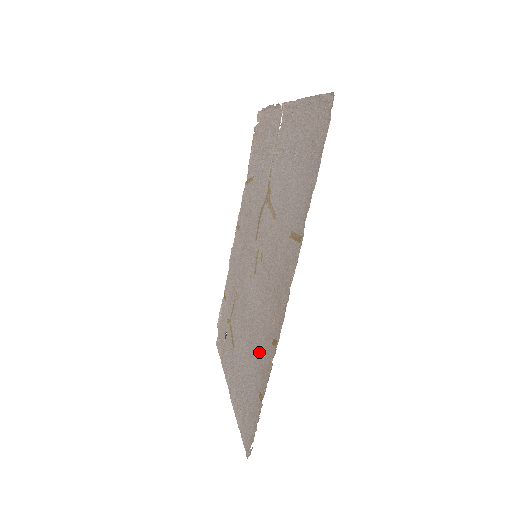
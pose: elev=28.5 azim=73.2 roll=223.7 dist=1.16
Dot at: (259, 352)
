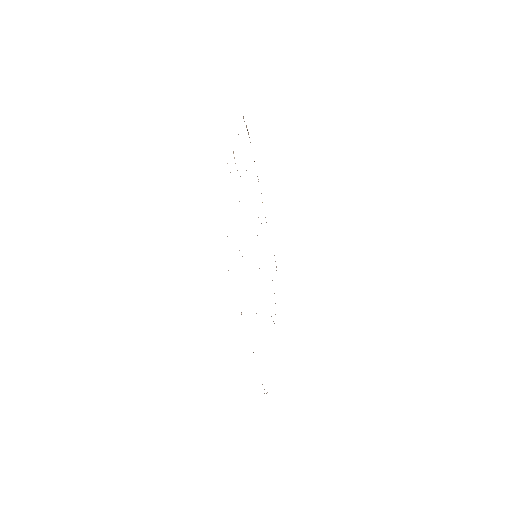
Dot at: occluded
